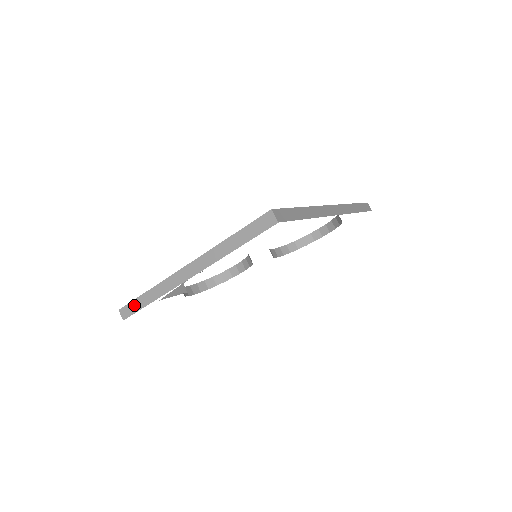
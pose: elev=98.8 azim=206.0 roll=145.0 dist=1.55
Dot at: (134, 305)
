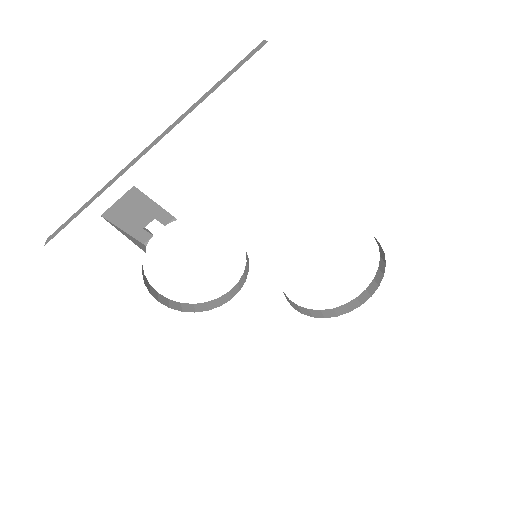
Dot at: (68, 221)
